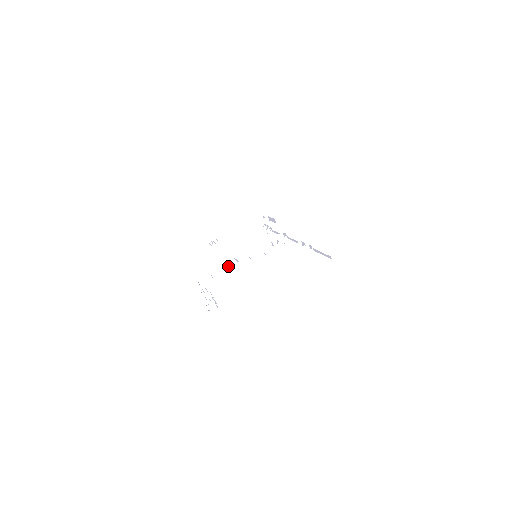
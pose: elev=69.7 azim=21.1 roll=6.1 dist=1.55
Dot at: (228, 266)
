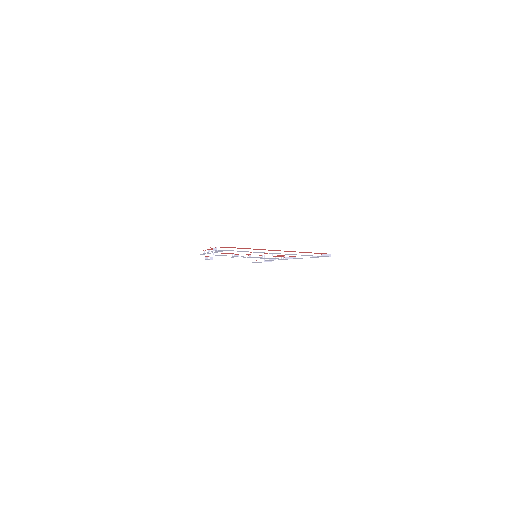
Dot at: (229, 254)
